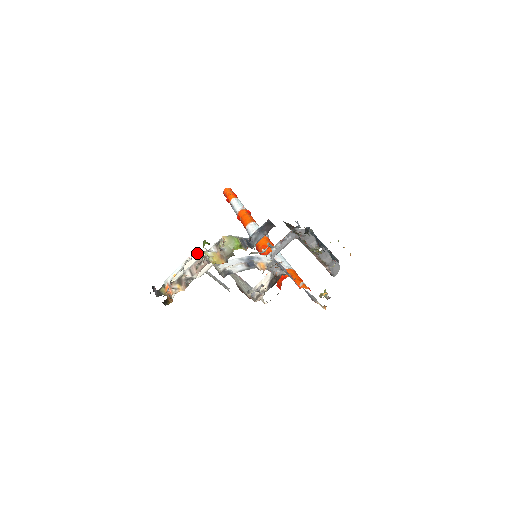
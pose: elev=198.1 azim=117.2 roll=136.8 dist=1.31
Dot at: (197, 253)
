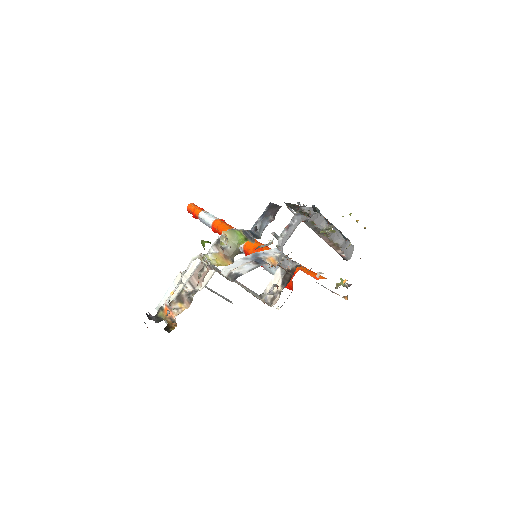
Dot at: (195, 258)
